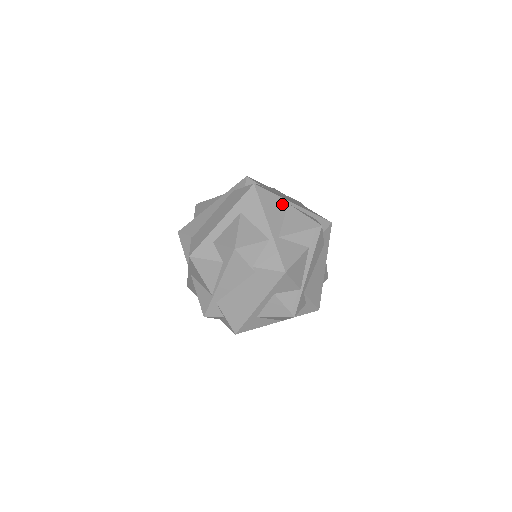
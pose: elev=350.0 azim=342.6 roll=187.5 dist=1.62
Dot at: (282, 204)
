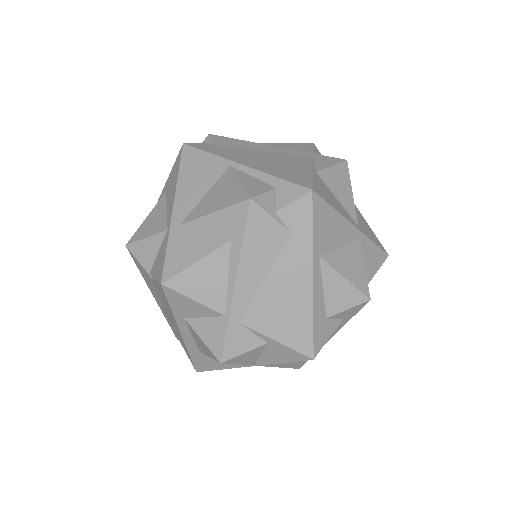
Dot at: (217, 168)
